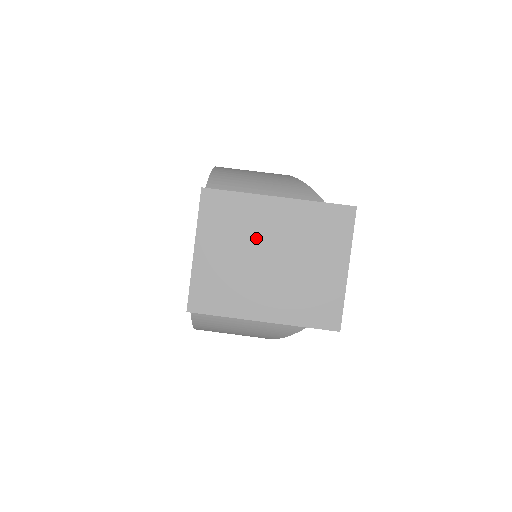
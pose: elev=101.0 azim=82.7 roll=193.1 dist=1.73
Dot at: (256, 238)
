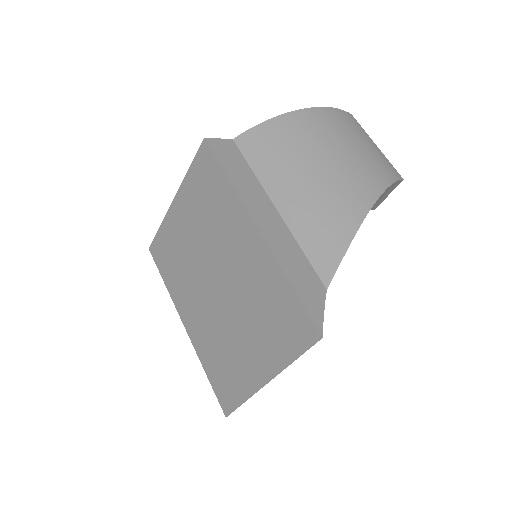
Dot at: (216, 247)
